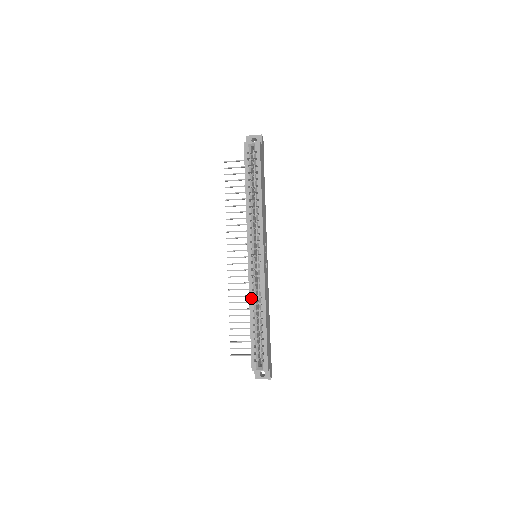
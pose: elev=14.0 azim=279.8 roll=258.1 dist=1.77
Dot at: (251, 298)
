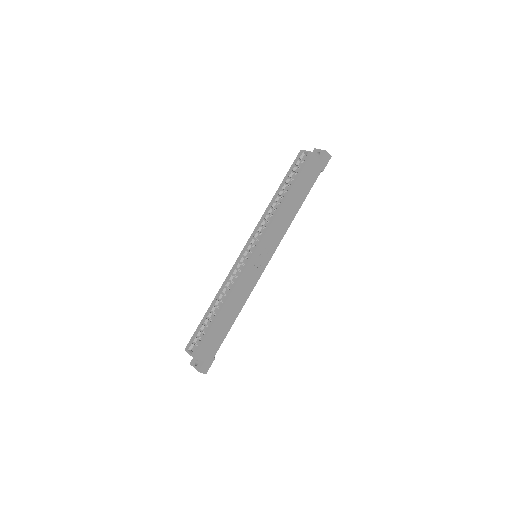
Dot at: (223, 286)
